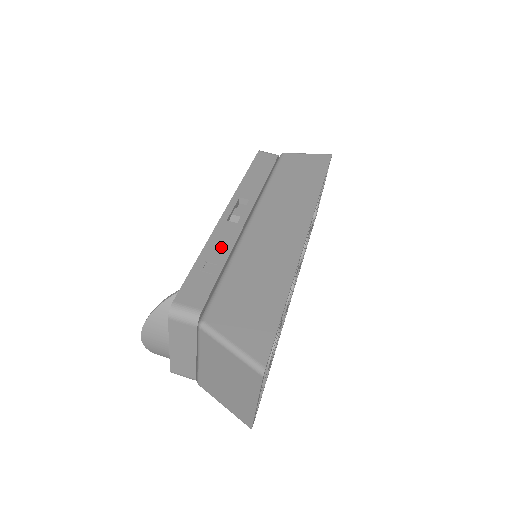
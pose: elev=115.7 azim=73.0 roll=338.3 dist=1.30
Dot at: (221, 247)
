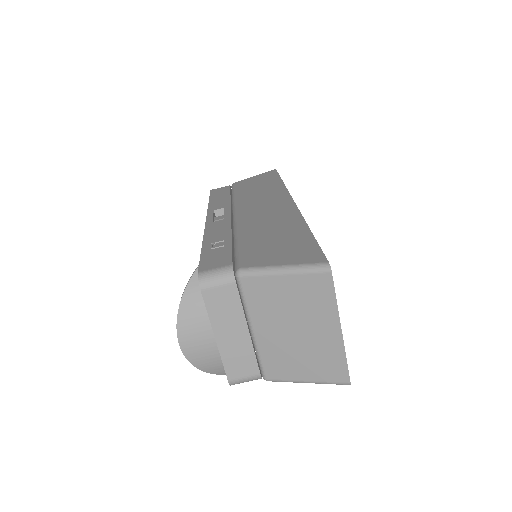
Dot at: (220, 233)
